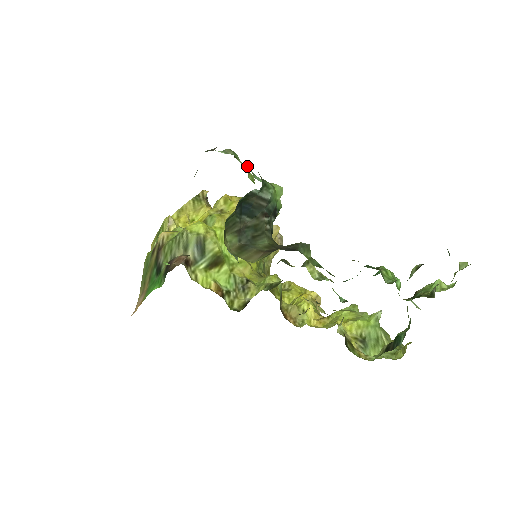
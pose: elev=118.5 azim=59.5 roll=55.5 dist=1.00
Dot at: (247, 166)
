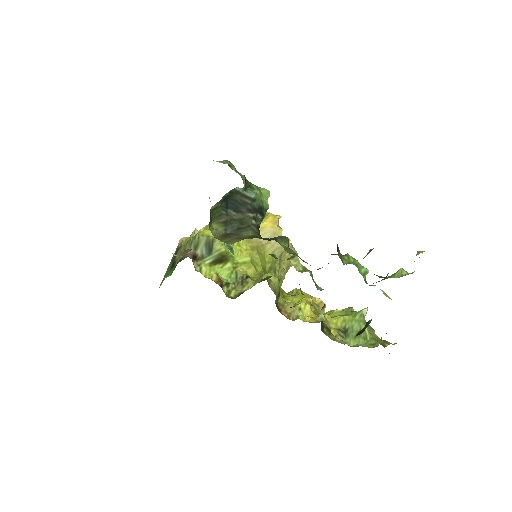
Dot at: (243, 175)
